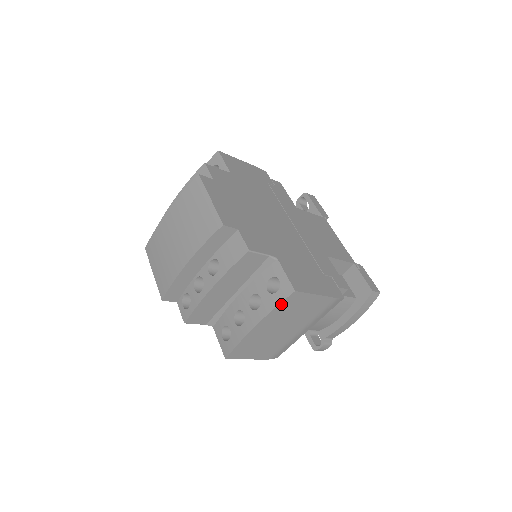
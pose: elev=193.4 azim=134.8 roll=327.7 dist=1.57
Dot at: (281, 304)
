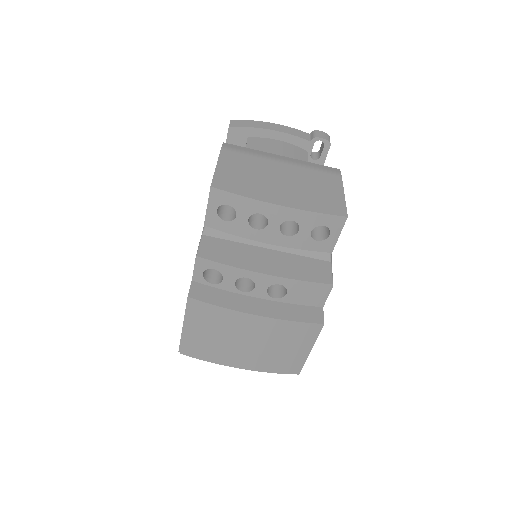
Dot at: occluded
